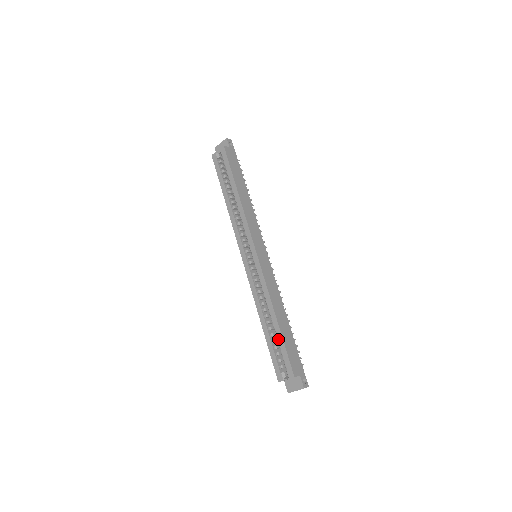
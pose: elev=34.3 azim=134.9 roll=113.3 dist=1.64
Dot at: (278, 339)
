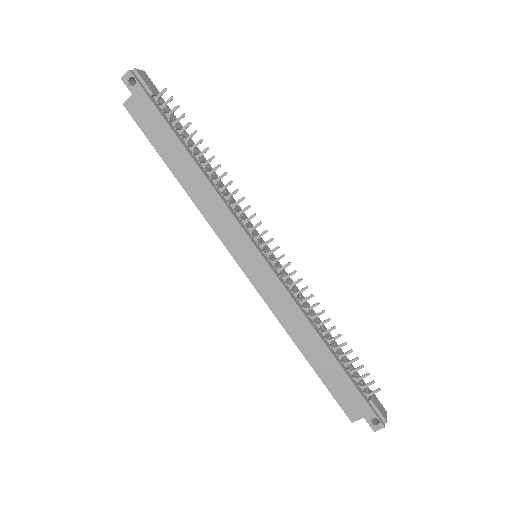
Dot at: occluded
